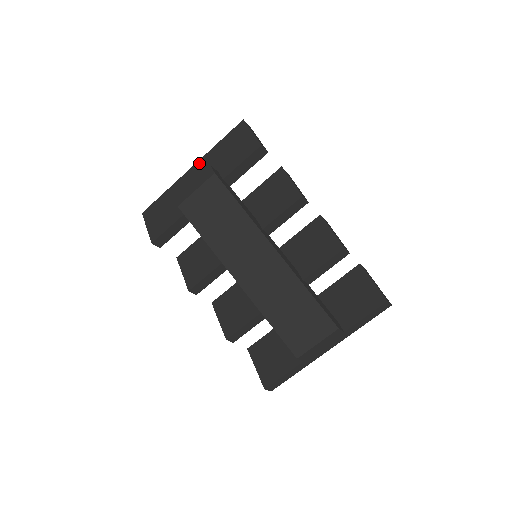
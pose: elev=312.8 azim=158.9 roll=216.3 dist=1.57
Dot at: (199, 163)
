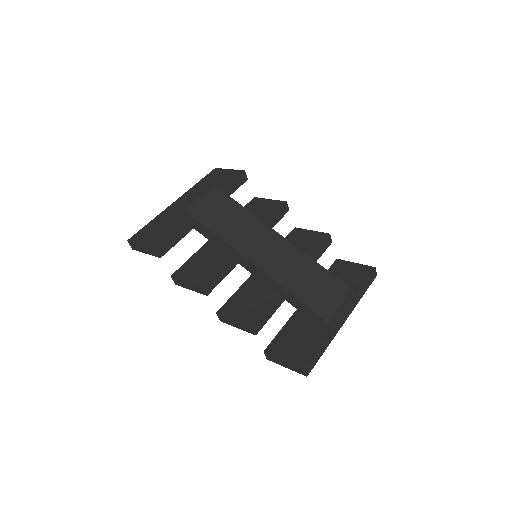
Dot at: (183, 196)
